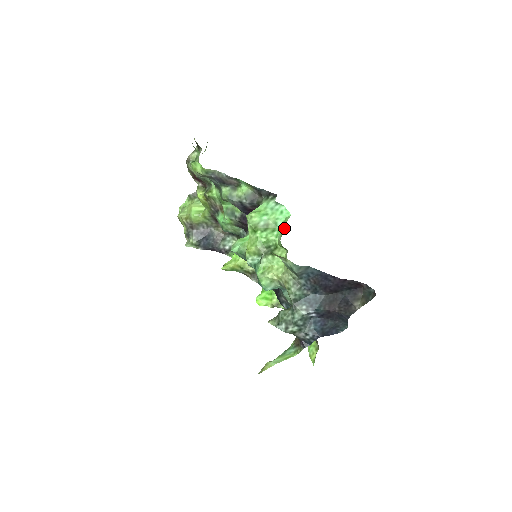
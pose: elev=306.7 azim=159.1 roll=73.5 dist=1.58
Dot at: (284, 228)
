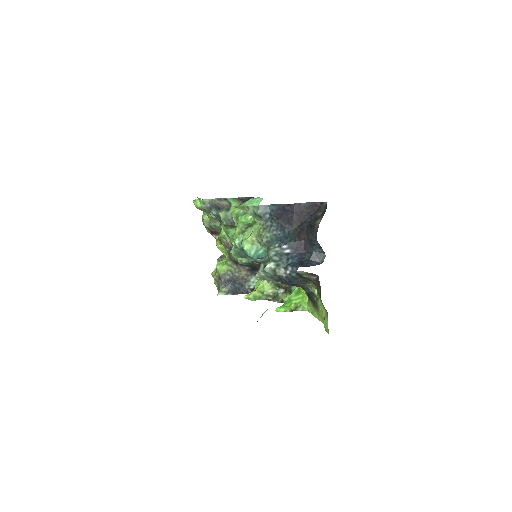
Dot at: occluded
